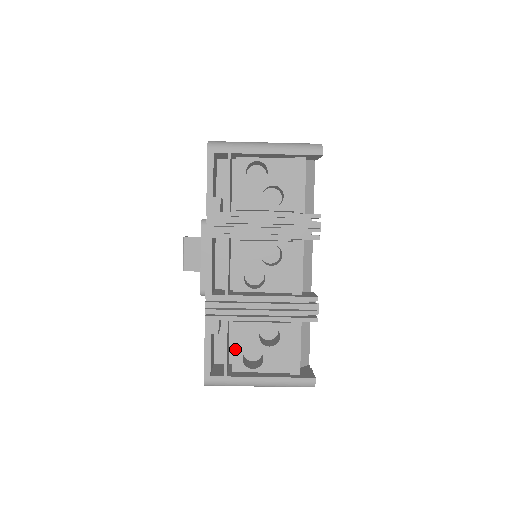
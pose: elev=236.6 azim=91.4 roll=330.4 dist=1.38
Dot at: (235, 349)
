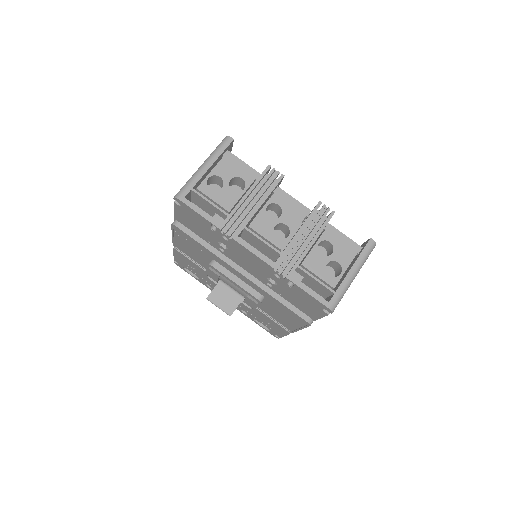
Dot at: (320, 276)
